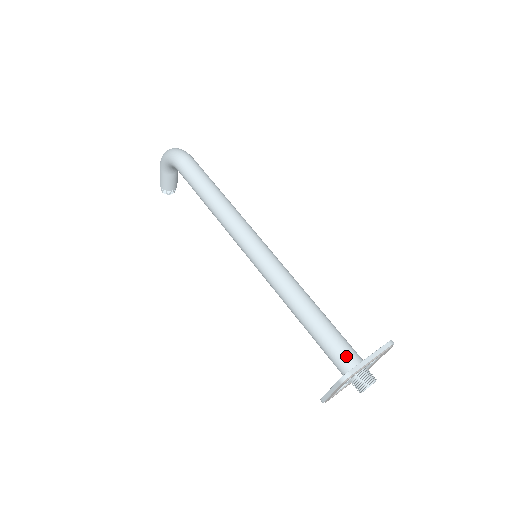
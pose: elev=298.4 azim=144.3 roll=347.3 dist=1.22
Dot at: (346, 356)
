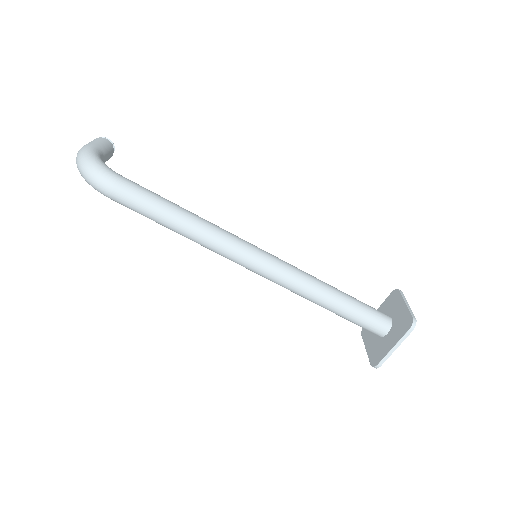
Dot at: (374, 330)
